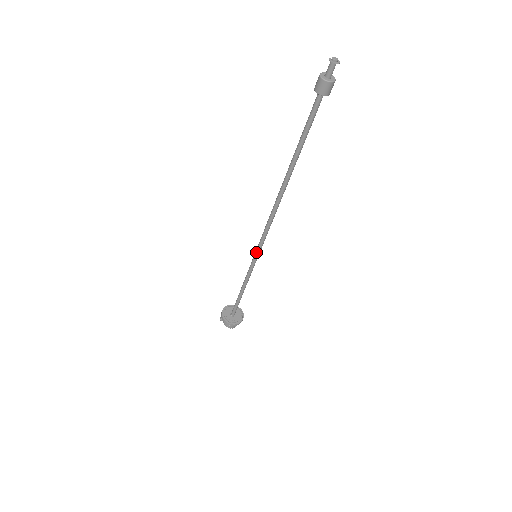
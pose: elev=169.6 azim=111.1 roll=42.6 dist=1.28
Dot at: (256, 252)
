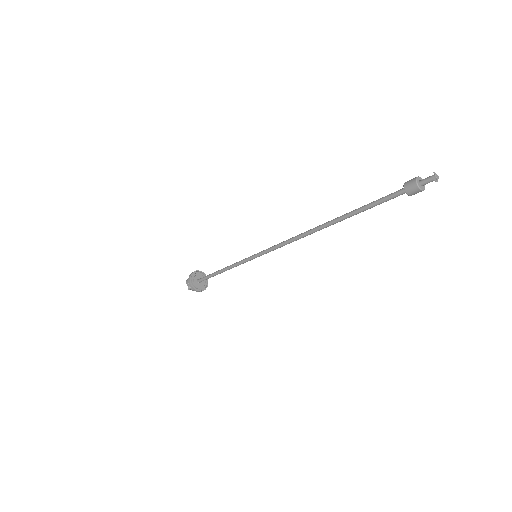
Dot at: occluded
